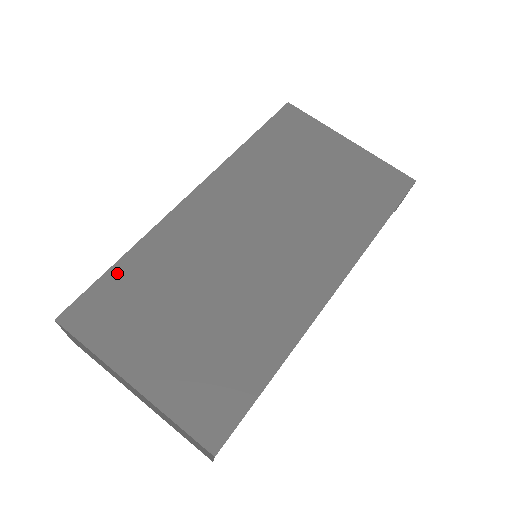
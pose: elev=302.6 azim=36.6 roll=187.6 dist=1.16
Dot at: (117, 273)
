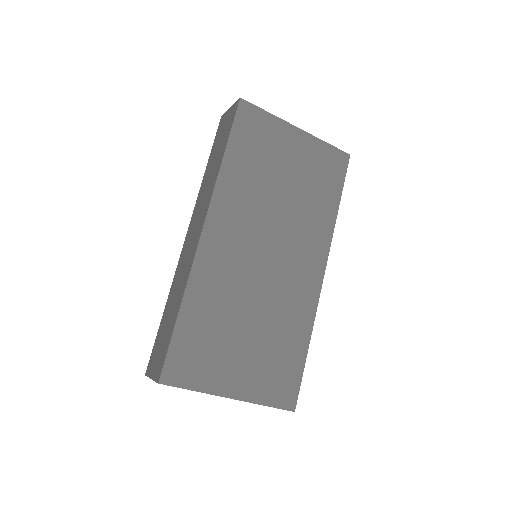
Dot at: (182, 326)
